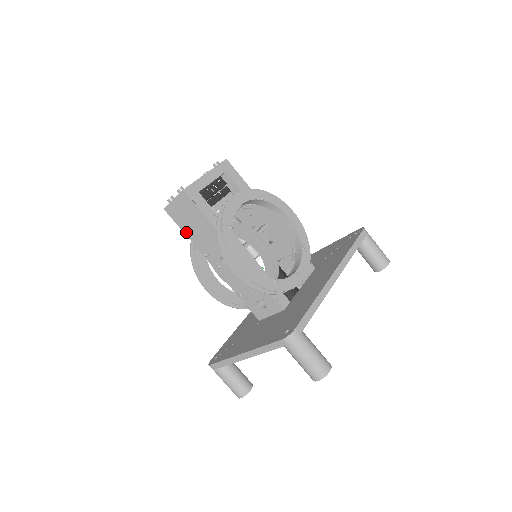
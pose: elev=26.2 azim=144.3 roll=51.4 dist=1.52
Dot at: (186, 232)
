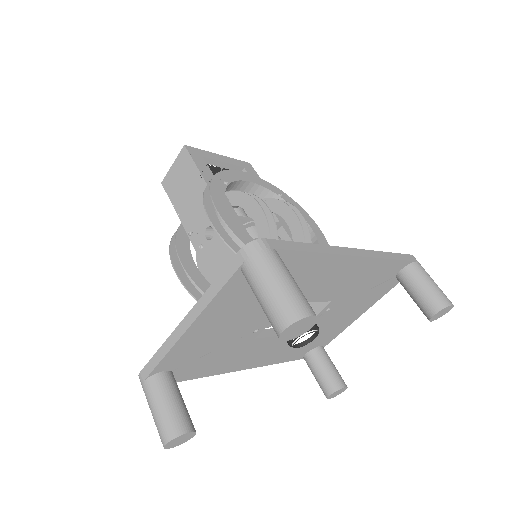
Dot at: (176, 206)
